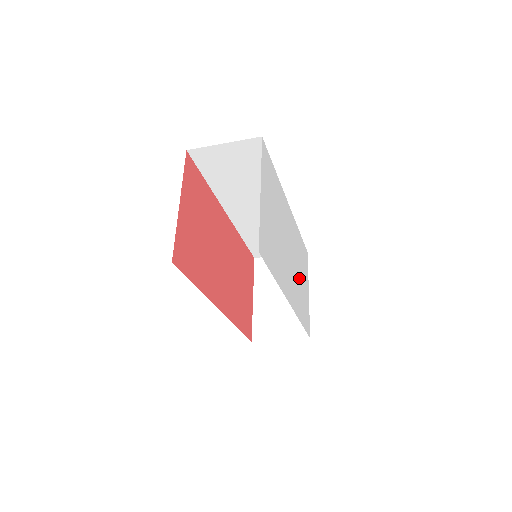
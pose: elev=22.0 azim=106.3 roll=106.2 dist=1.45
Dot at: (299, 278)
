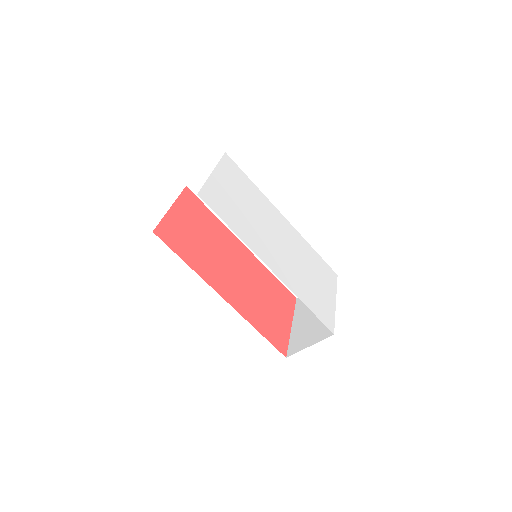
Dot at: (305, 273)
